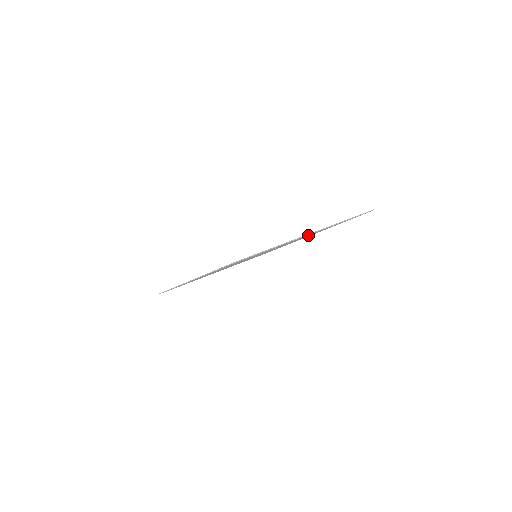
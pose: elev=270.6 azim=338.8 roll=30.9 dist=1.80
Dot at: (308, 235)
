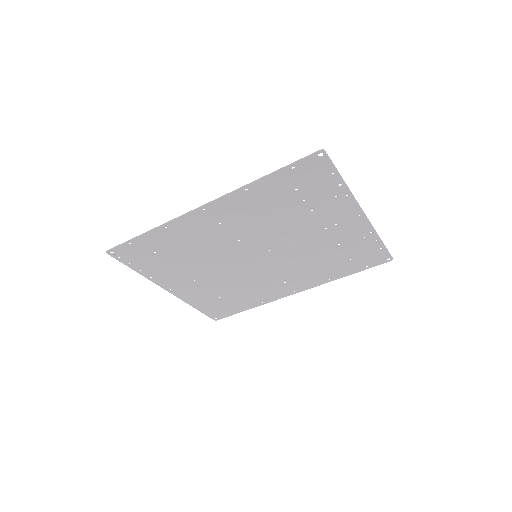
Dot at: (338, 238)
